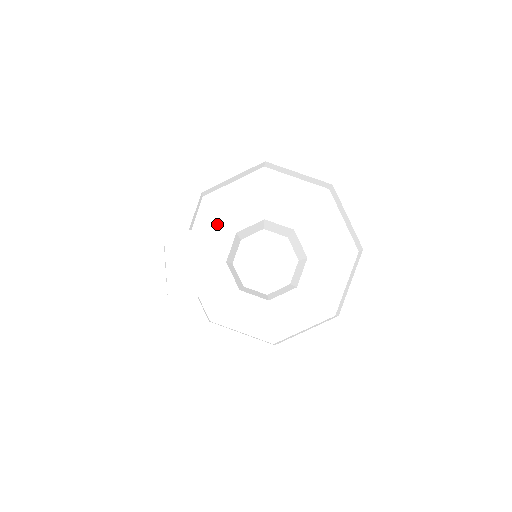
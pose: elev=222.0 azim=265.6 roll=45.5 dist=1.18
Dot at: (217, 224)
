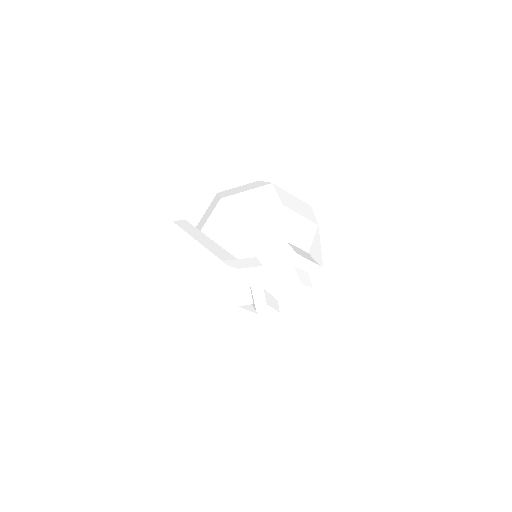
Dot at: (250, 250)
